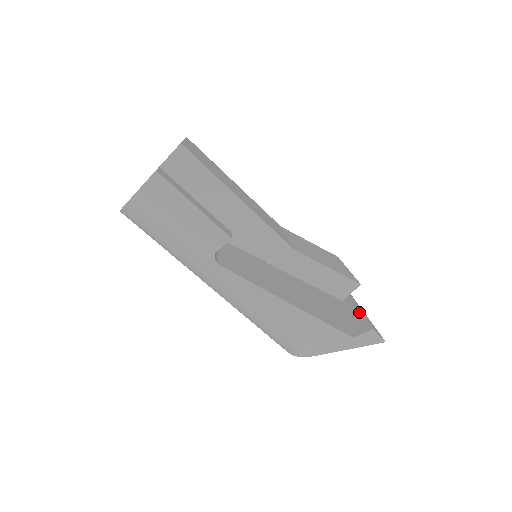
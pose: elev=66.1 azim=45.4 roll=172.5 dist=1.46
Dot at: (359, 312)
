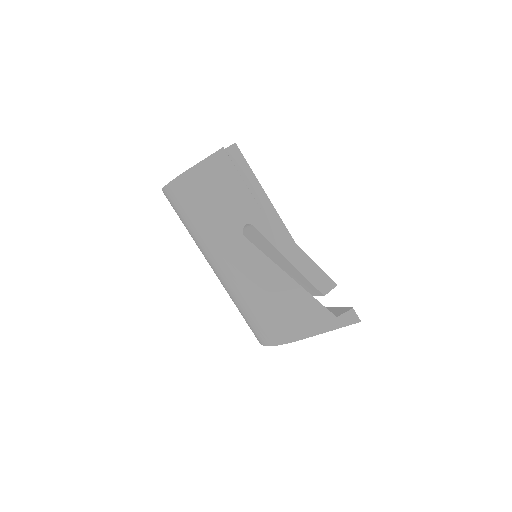
Dot at: (335, 307)
